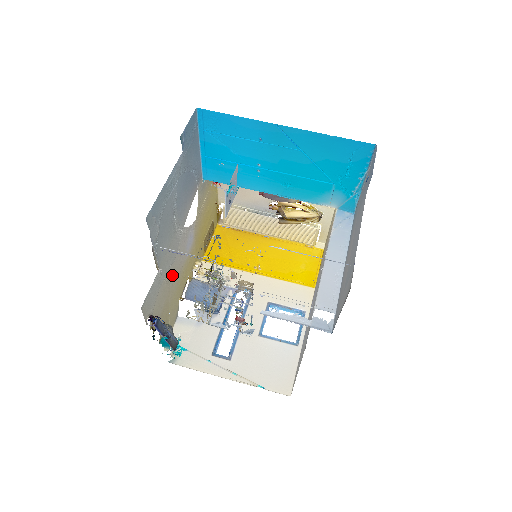
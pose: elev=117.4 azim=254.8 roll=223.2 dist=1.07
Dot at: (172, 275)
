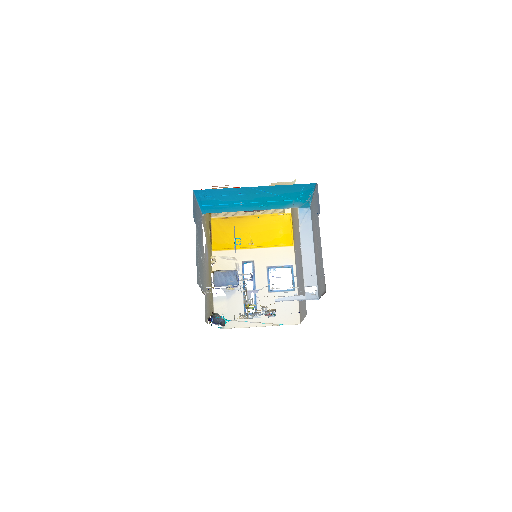
Dot at: (207, 284)
